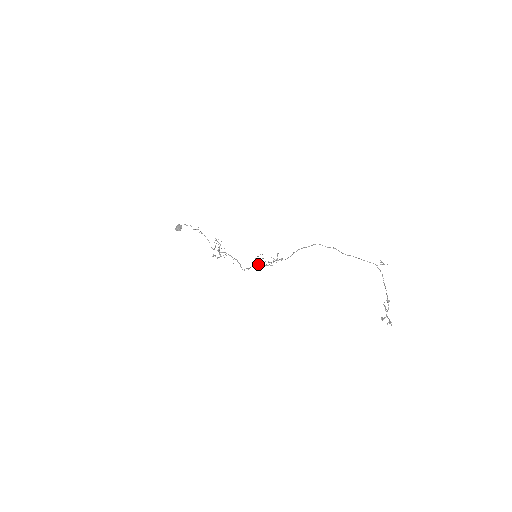
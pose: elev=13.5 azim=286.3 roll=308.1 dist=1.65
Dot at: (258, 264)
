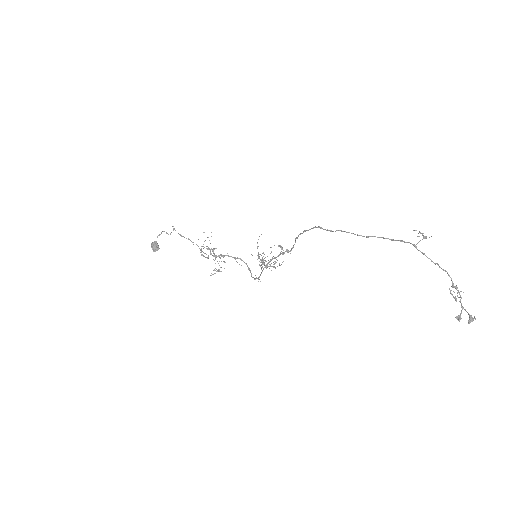
Dot at: (265, 266)
